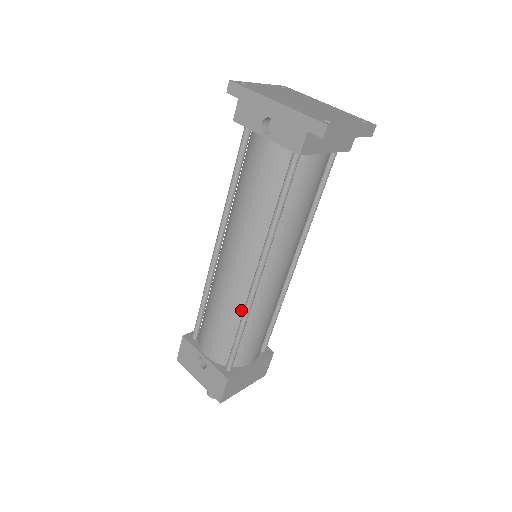
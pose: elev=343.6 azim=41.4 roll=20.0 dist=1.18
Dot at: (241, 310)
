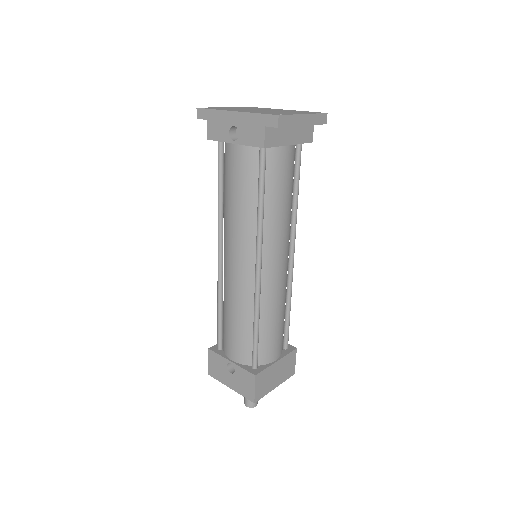
Dot at: (252, 306)
